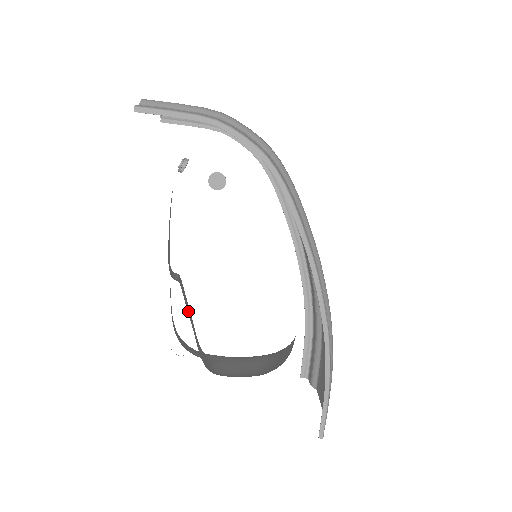
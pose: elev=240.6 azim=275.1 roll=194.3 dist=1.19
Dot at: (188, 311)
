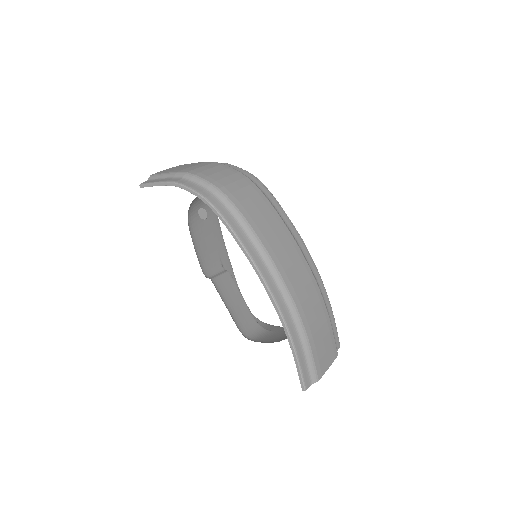
Dot at: (231, 297)
